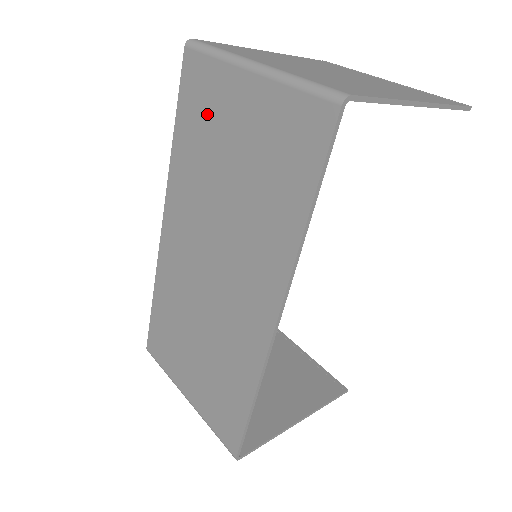
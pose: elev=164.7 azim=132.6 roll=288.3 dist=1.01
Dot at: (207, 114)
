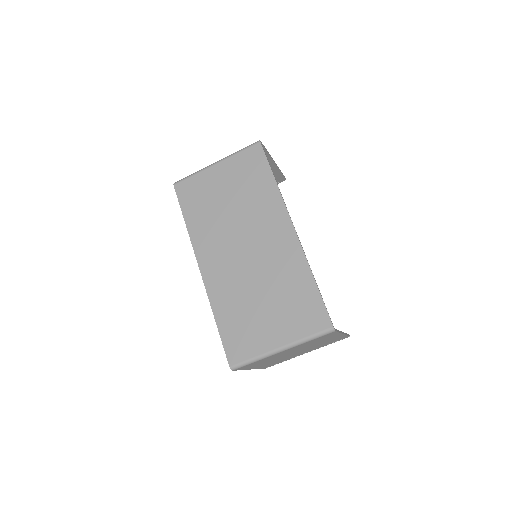
Dot at: (202, 195)
